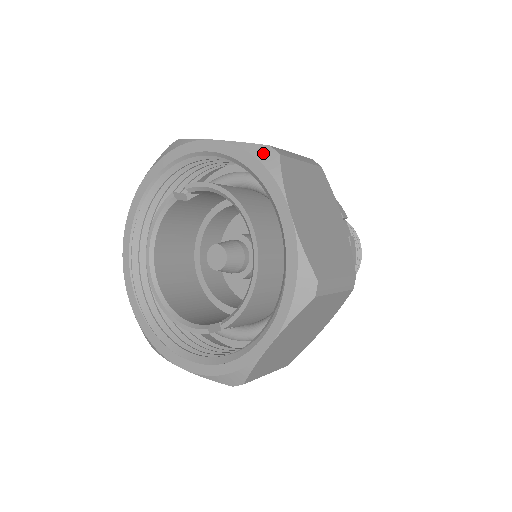
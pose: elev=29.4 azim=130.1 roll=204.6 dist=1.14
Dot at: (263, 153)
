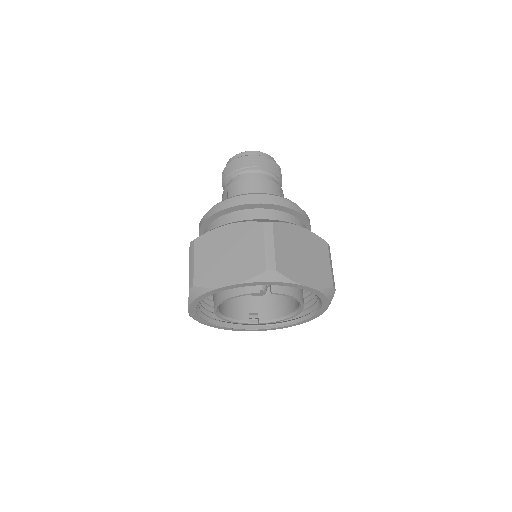
Dot at: (330, 293)
